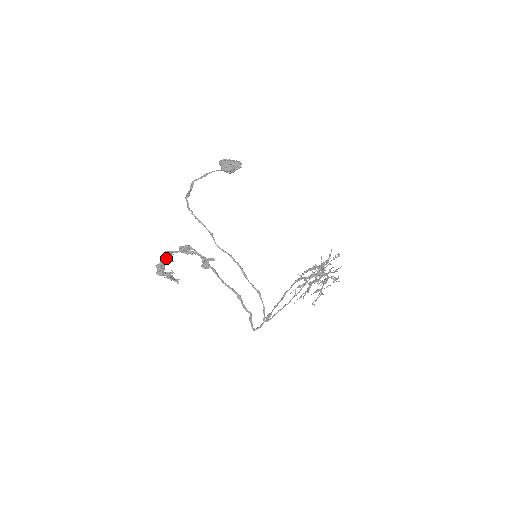
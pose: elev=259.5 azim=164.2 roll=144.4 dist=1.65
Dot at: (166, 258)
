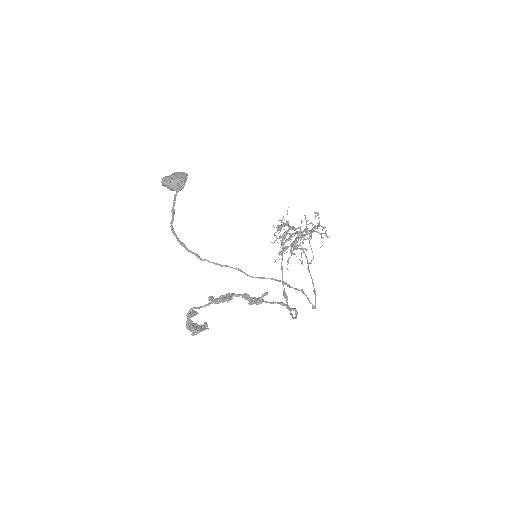
Dot at: (192, 315)
